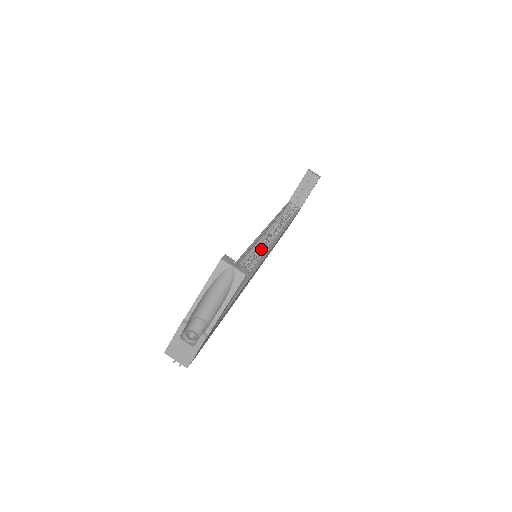
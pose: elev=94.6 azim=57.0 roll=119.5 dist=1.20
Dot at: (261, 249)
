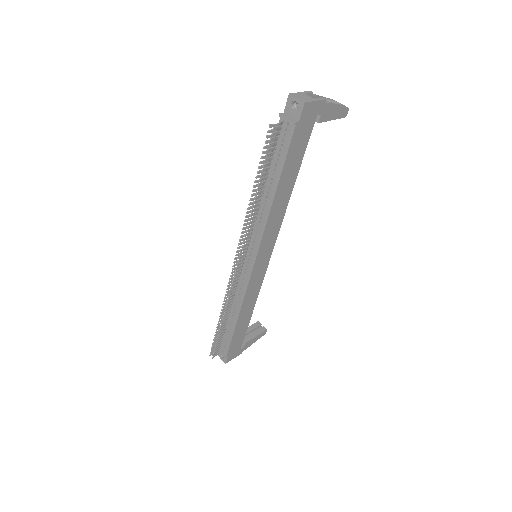
Dot at: occluded
